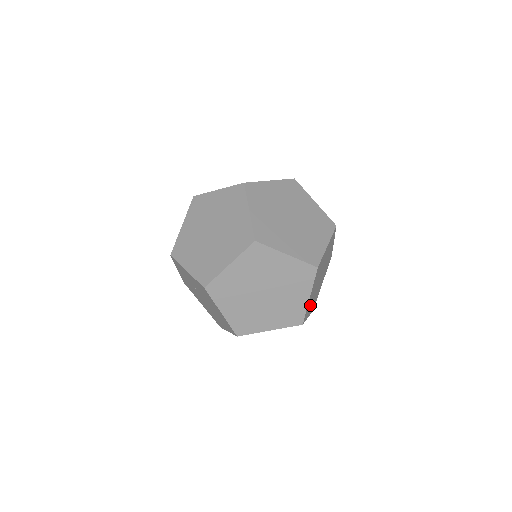
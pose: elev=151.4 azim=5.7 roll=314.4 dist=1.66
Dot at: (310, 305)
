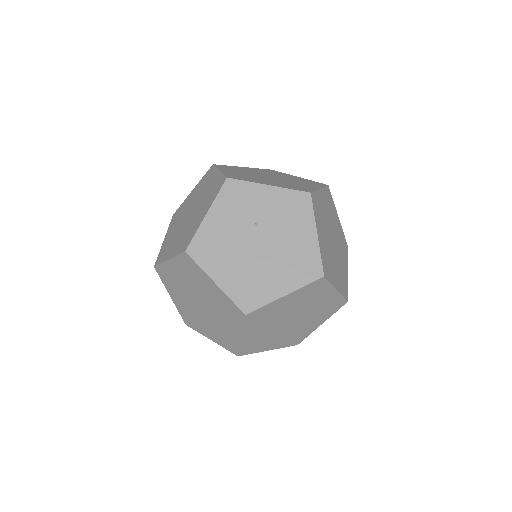
Dot at: occluded
